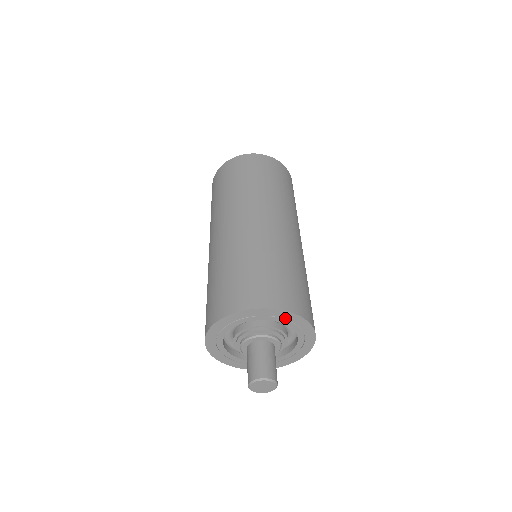
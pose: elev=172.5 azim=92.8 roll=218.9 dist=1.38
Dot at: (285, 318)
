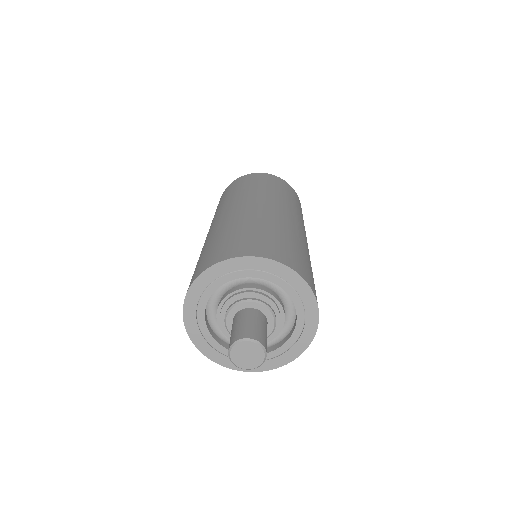
Dot at: (270, 272)
